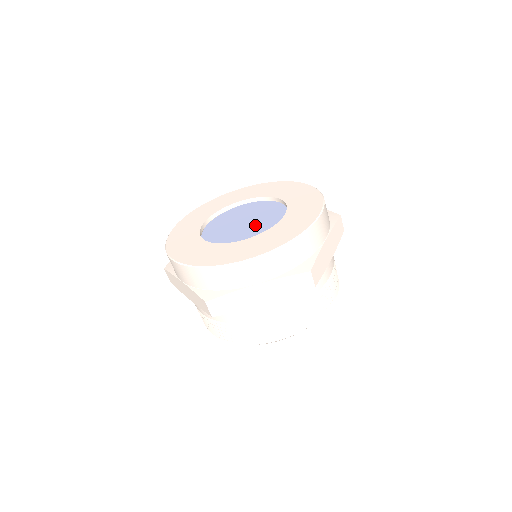
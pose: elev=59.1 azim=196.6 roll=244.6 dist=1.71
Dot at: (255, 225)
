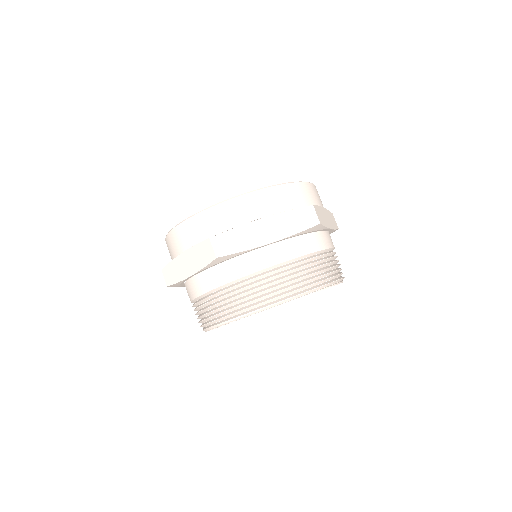
Dot at: occluded
